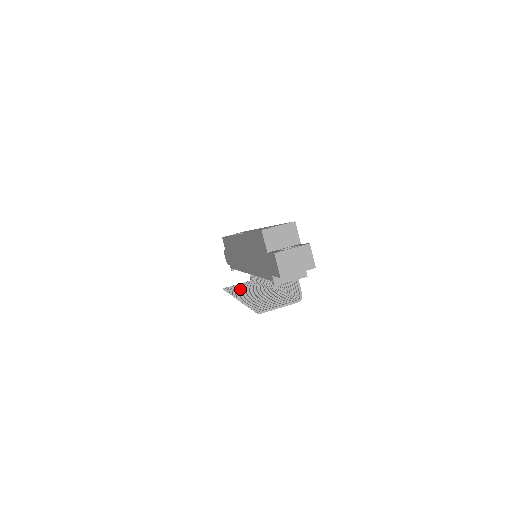
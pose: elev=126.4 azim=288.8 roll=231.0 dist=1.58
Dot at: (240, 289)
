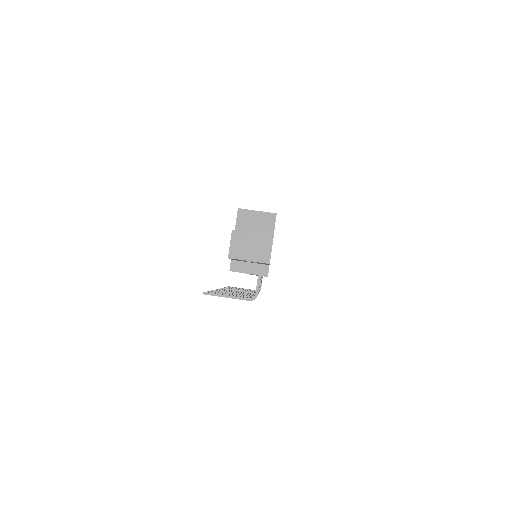
Dot at: occluded
